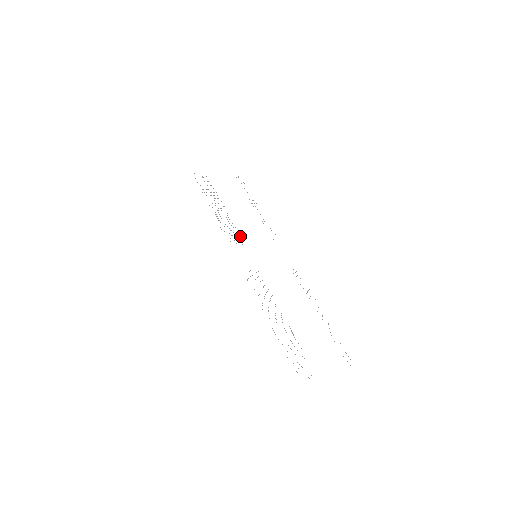
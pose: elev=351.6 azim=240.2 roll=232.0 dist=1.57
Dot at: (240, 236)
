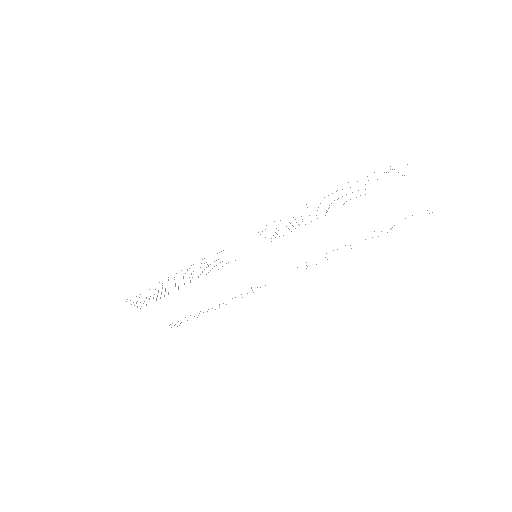
Dot at: occluded
